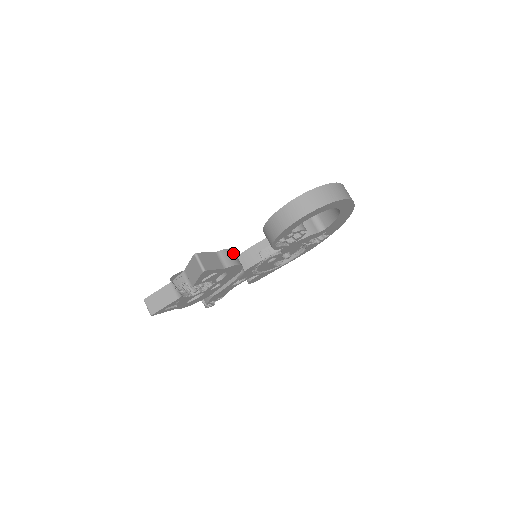
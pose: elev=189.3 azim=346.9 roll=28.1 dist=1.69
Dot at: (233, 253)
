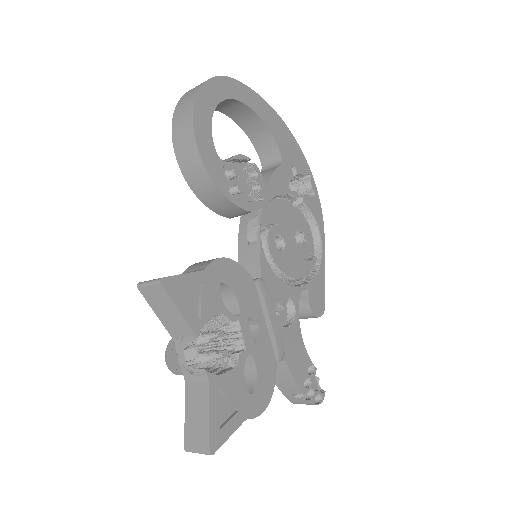
Dot at: occluded
